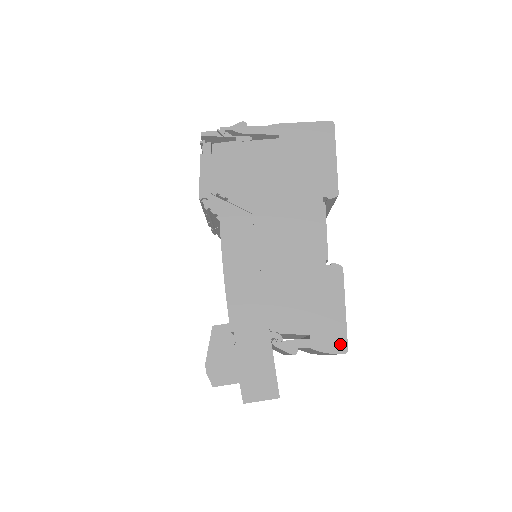
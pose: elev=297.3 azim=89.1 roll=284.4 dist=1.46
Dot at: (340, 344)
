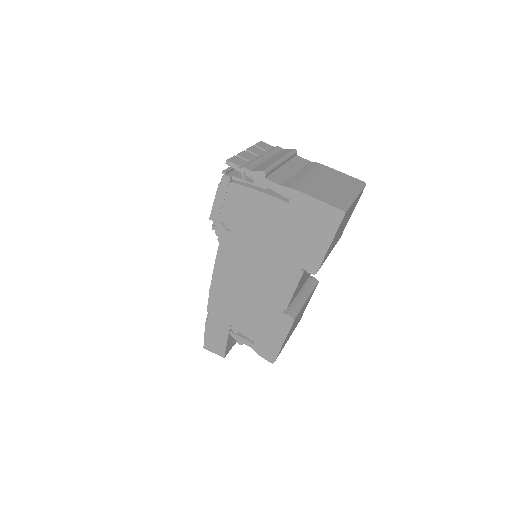
Dot at: (271, 357)
